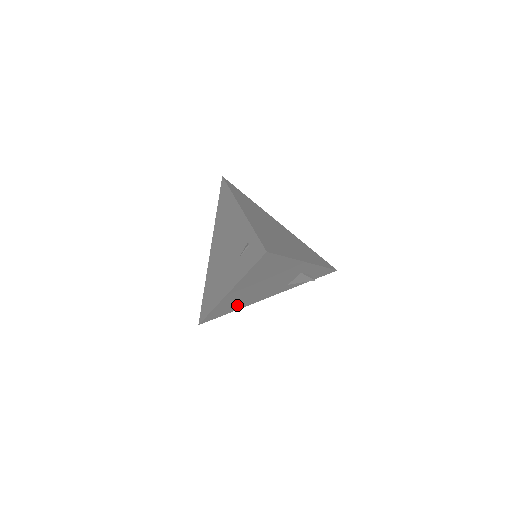
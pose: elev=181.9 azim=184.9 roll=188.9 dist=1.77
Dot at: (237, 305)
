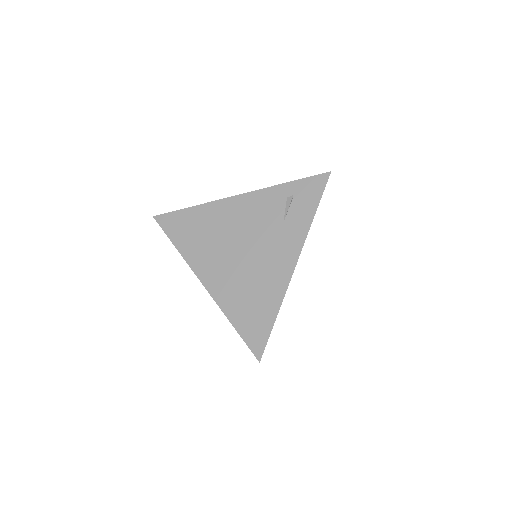
Dot at: occluded
